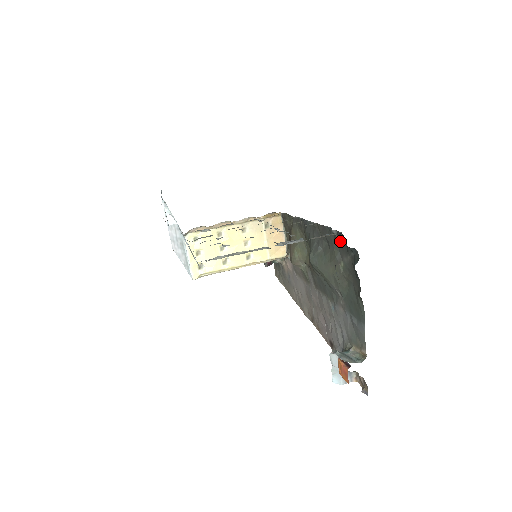
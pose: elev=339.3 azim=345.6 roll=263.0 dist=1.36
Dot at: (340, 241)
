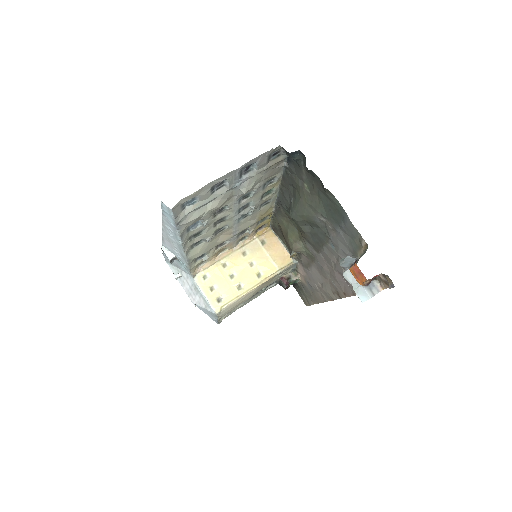
Dot at: (293, 167)
